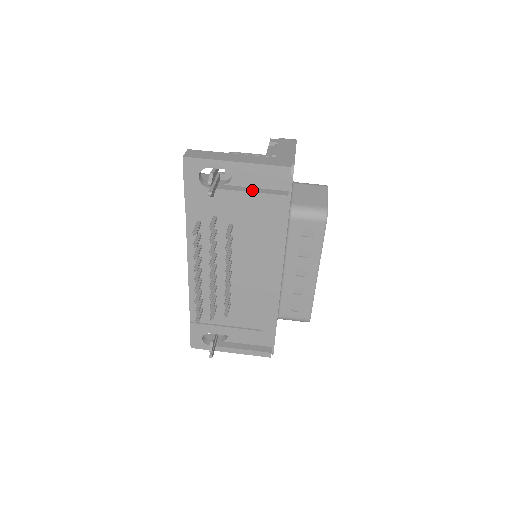
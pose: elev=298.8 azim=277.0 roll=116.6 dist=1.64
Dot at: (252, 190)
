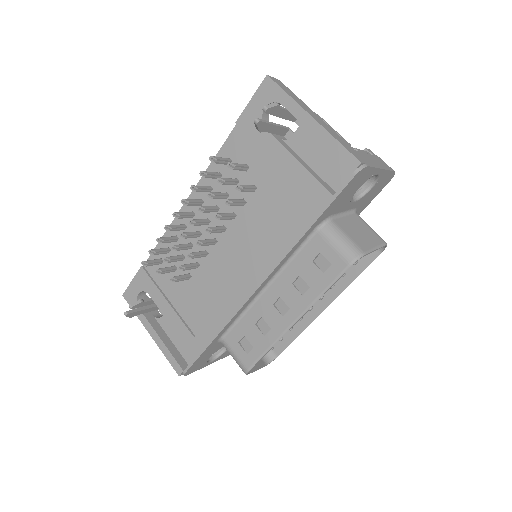
Dot at: (303, 163)
